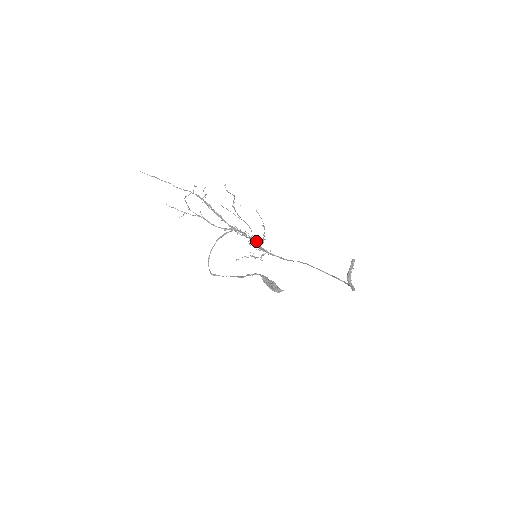
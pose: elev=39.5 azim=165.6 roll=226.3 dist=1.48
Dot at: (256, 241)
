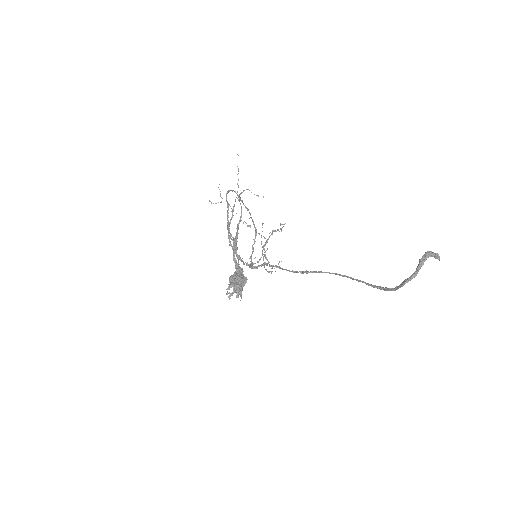
Dot at: occluded
